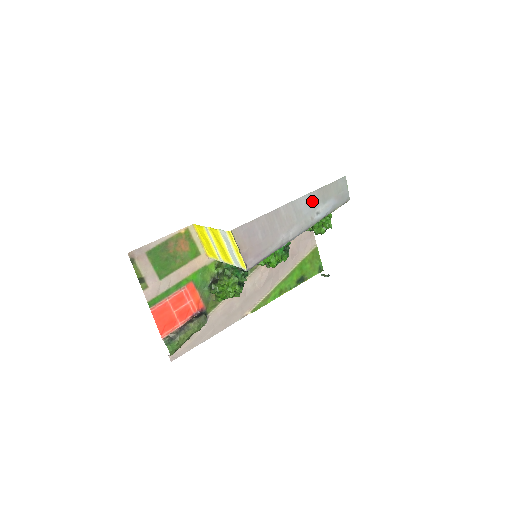
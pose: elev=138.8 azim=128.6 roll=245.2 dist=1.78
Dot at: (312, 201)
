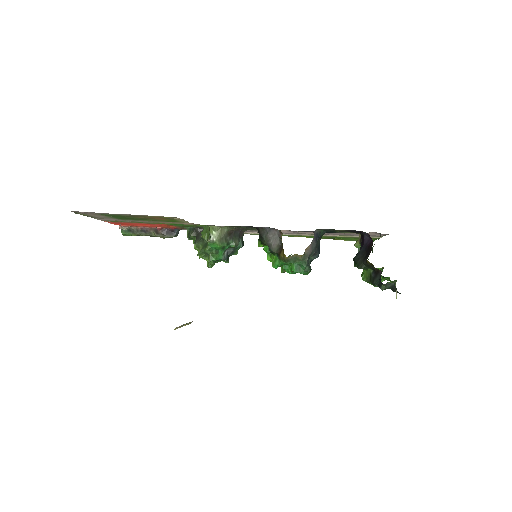
Dot at: occluded
